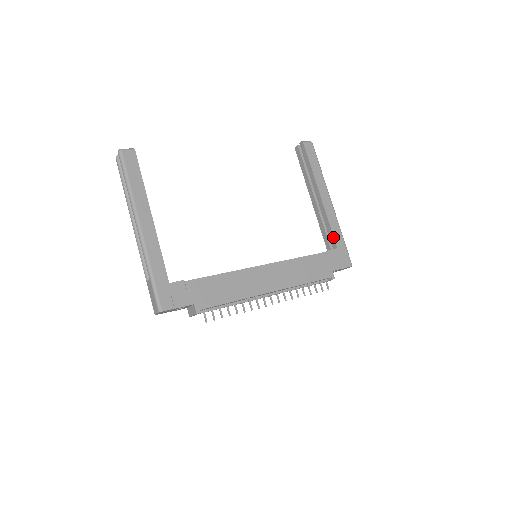
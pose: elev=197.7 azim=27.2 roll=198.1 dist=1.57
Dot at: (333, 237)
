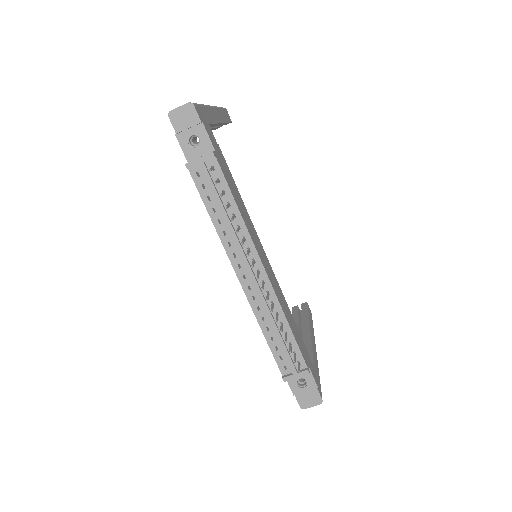
Dot at: (313, 360)
